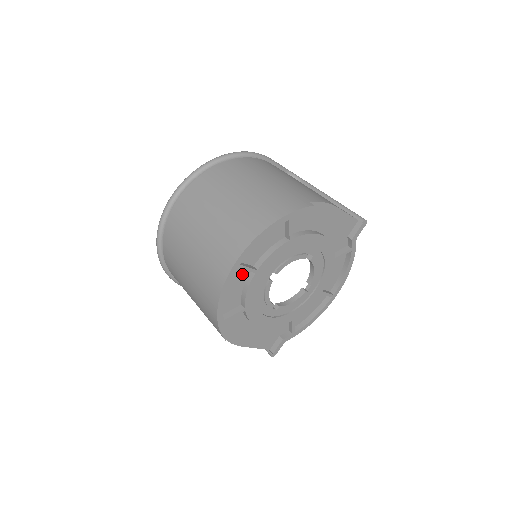
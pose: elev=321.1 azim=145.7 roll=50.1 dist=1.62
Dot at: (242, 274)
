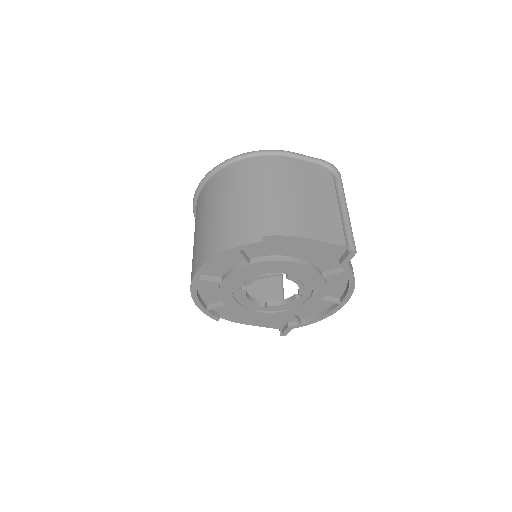
Dot at: occluded
